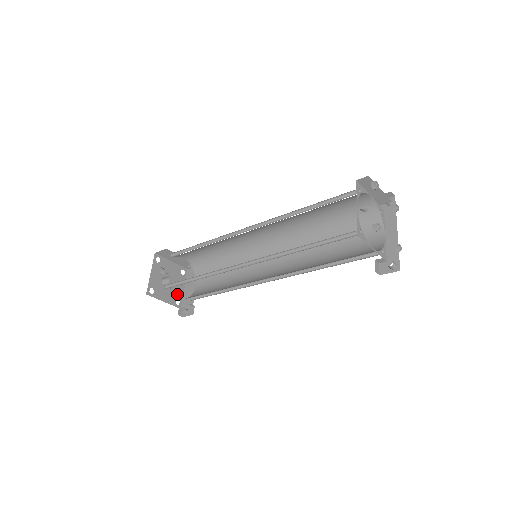
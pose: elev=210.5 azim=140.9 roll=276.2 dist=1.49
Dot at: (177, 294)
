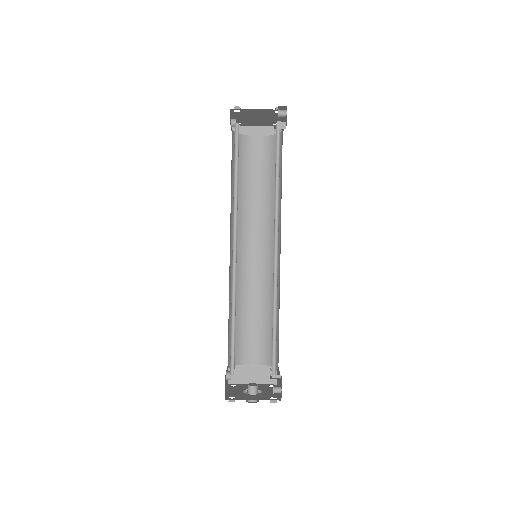
Dot at: (270, 395)
